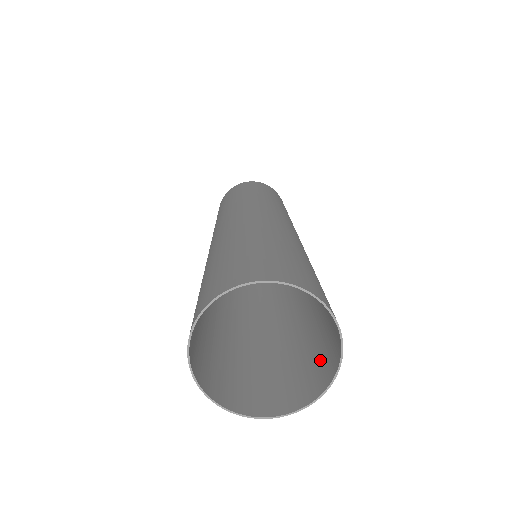
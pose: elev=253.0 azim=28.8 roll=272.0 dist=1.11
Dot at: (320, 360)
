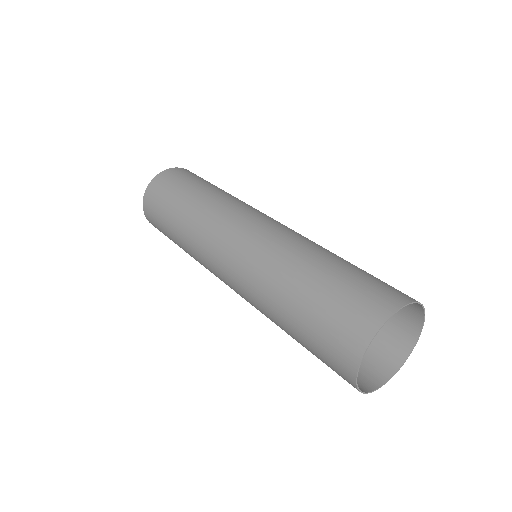
Dot at: occluded
